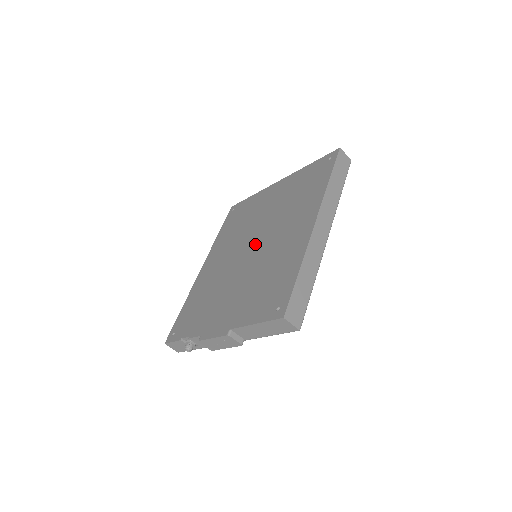
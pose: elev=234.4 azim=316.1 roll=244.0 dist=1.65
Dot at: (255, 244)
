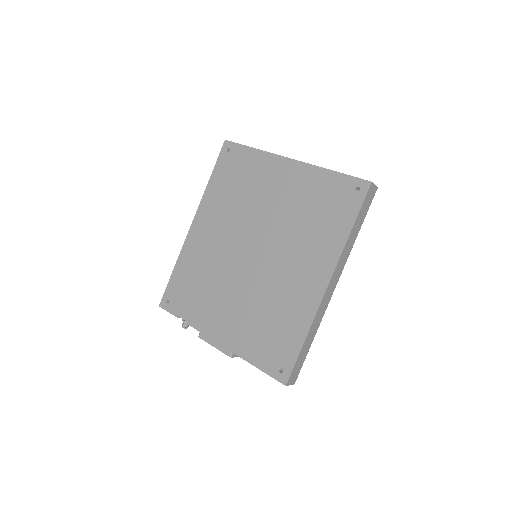
Dot at: (258, 252)
